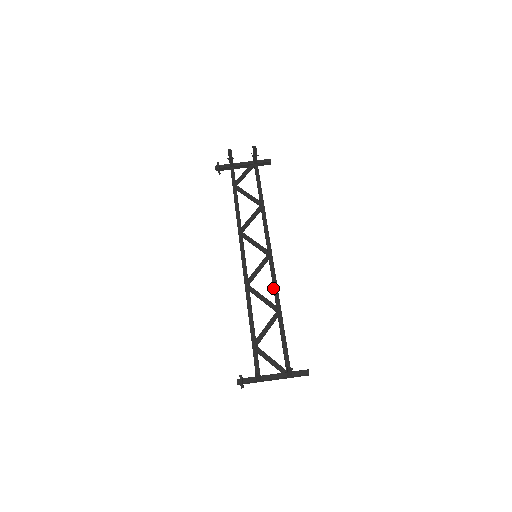
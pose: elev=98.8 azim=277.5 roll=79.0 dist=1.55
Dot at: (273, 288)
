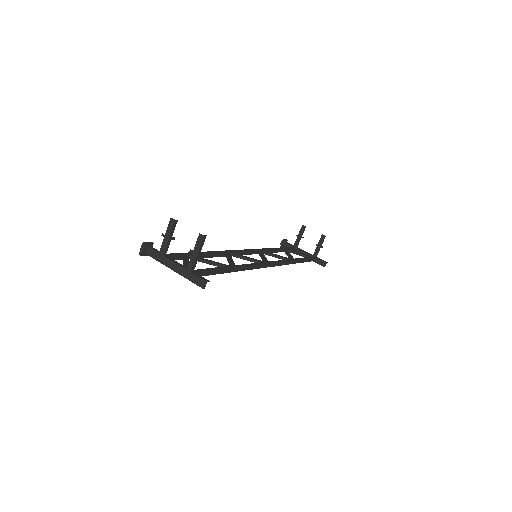
Dot at: (247, 264)
